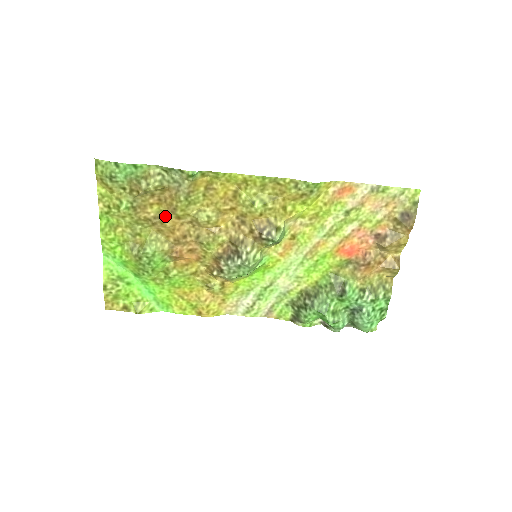
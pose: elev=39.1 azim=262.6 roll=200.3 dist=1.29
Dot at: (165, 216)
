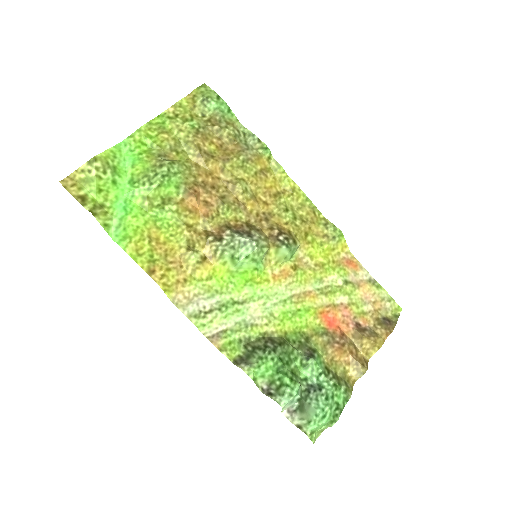
Dot at: (214, 158)
